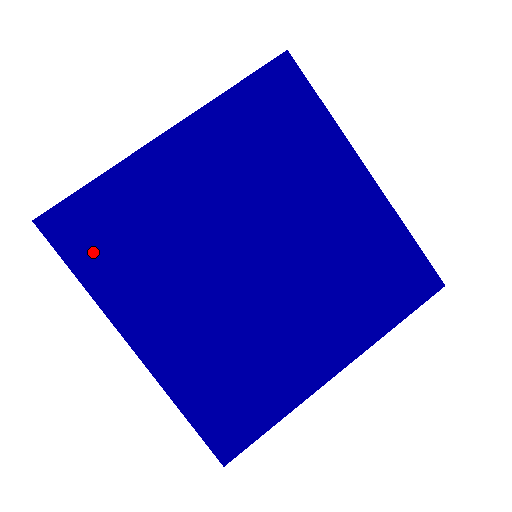
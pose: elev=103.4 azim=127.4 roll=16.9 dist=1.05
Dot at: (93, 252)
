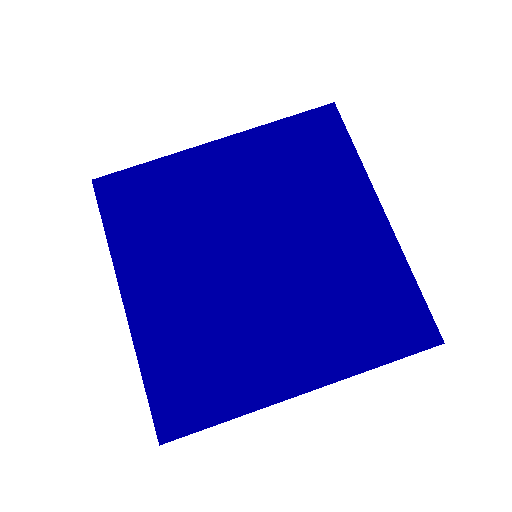
Dot at: (125, 214)
